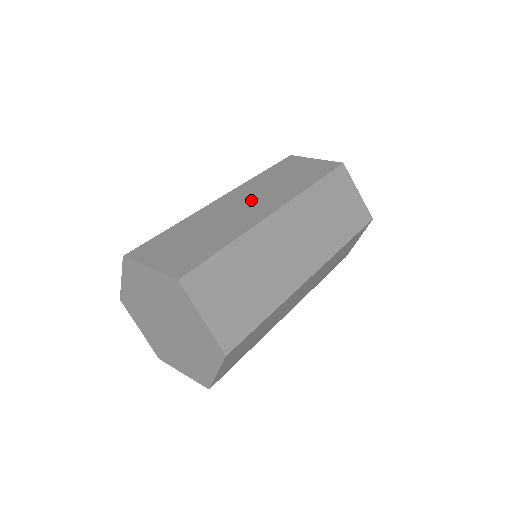
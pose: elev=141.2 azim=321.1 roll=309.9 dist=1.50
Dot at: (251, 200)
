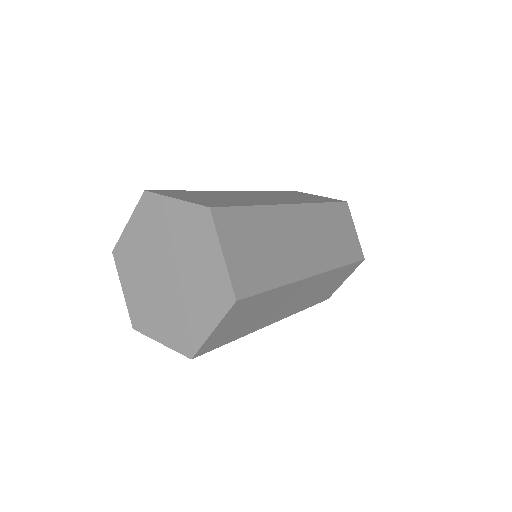
Dot at: (268, 196)
